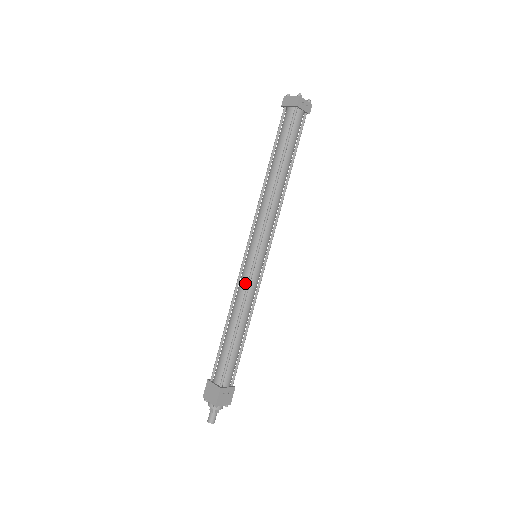
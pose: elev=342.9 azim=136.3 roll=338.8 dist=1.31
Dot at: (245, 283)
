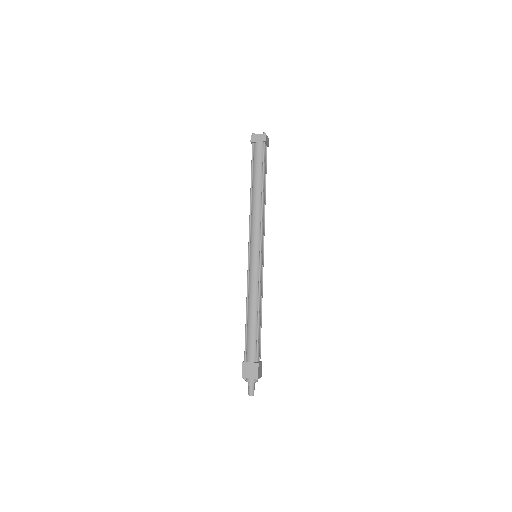
Dot at: (256, 277)
